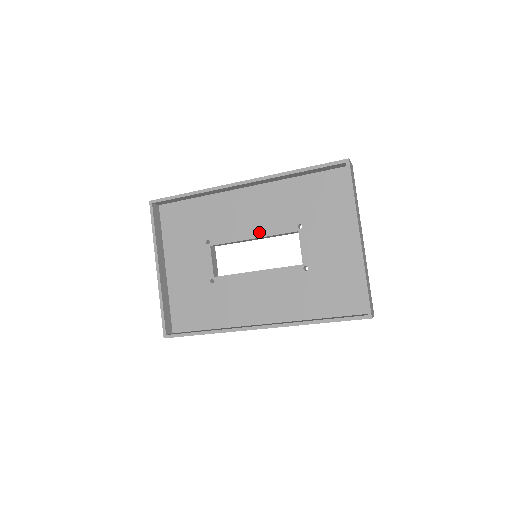
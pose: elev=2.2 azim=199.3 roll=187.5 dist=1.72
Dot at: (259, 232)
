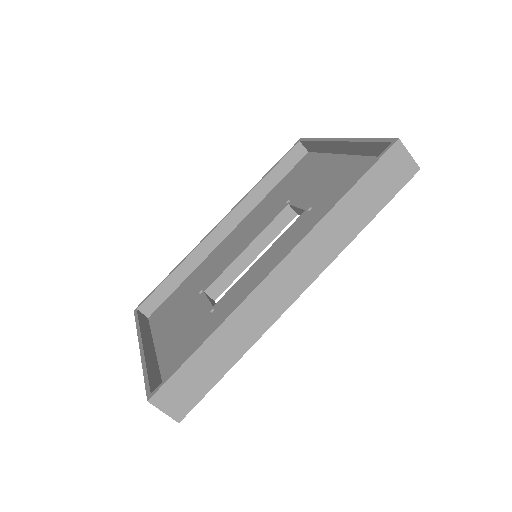
Dot at: (251, 239)
